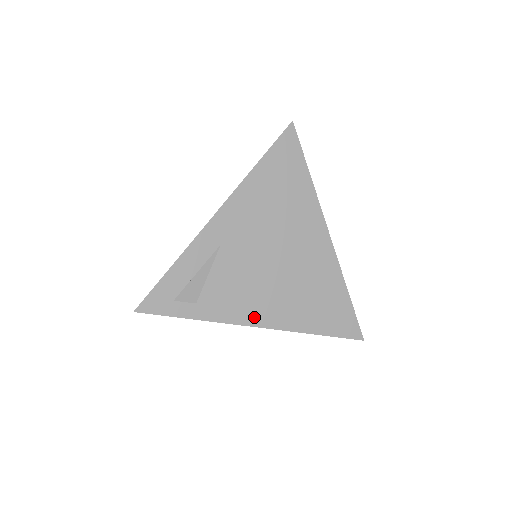
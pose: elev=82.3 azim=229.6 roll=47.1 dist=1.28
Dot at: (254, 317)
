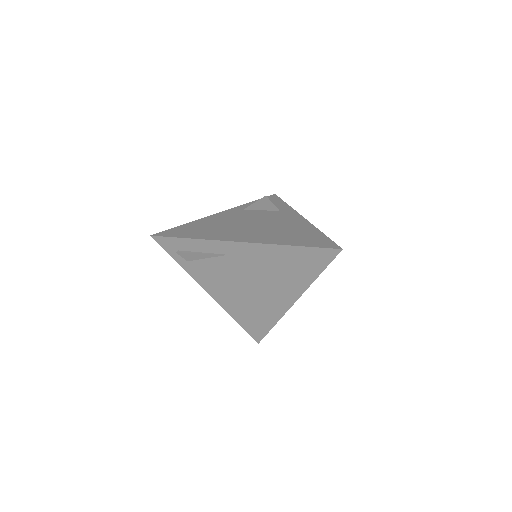
Dot at: (212, 291)
